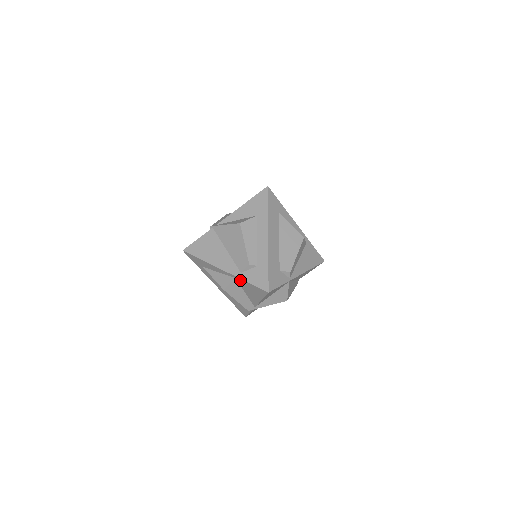
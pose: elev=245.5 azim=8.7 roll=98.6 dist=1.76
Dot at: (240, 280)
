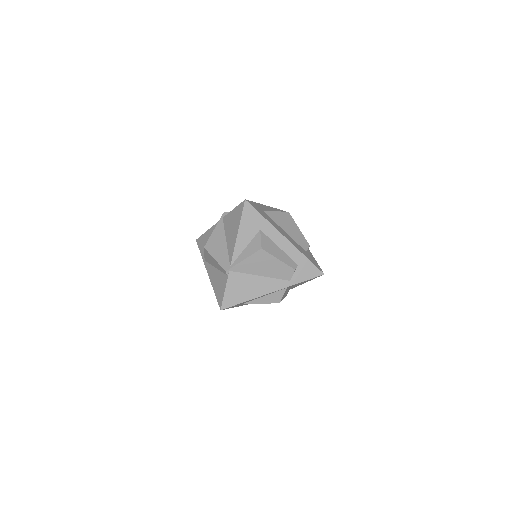
Dot at: occluded
